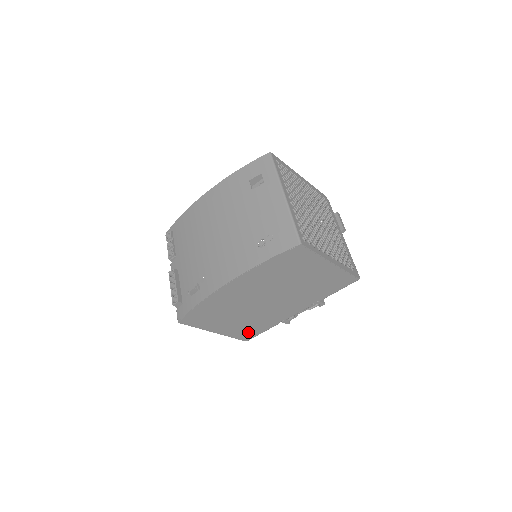
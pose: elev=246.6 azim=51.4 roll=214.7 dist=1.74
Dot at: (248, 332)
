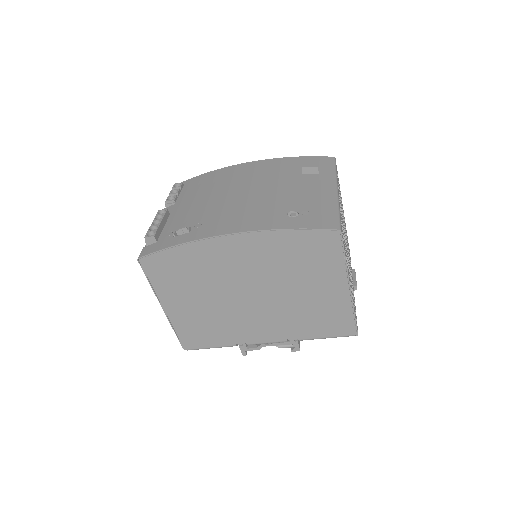
Dot at: (196, 335)
